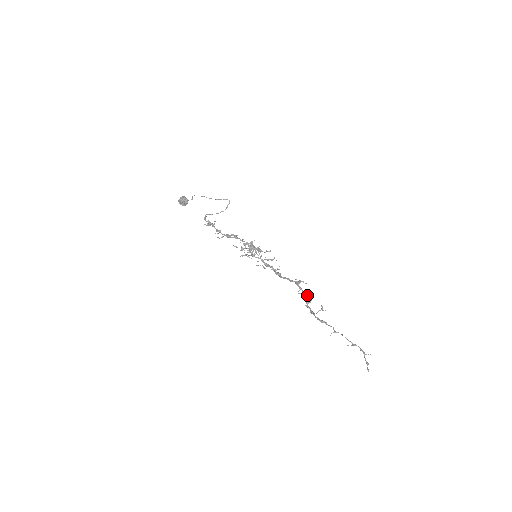
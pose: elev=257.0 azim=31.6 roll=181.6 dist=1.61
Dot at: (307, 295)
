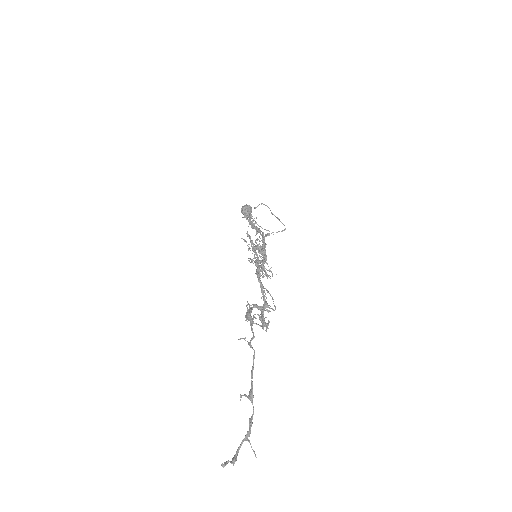
Dot at: (262, 317)
